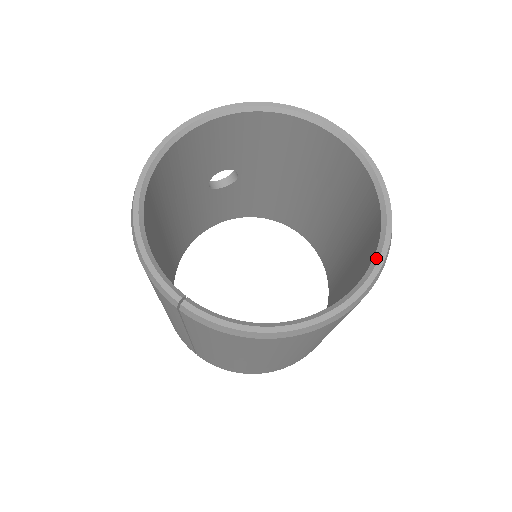
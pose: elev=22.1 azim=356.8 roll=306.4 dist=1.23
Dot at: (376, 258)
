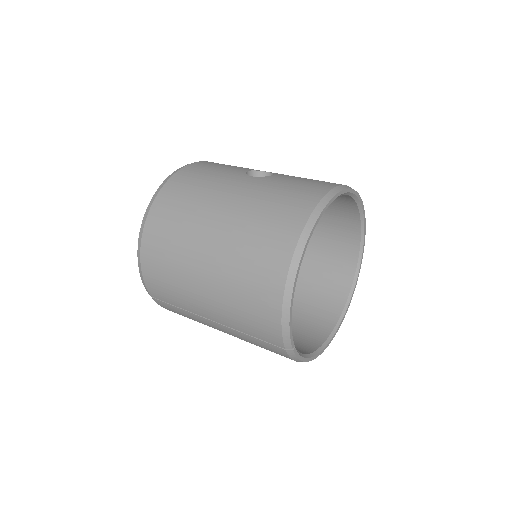
Dot at: (345, 310)
